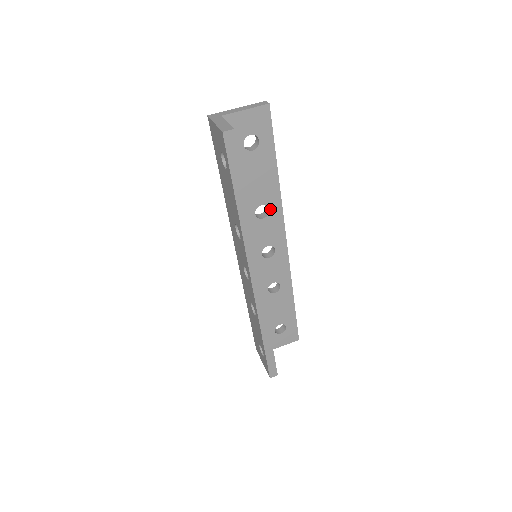
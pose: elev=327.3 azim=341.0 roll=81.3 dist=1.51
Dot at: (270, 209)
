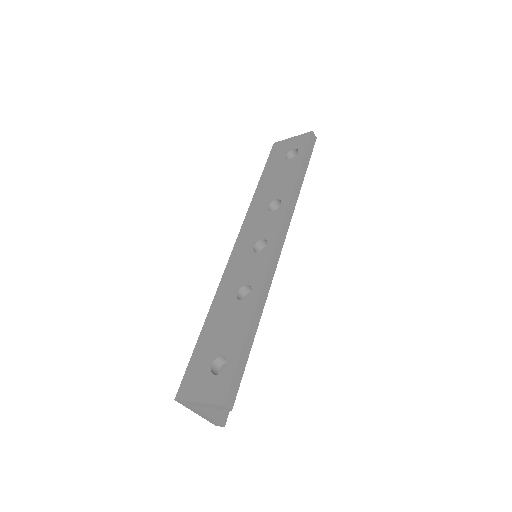
Dot at: occluded
